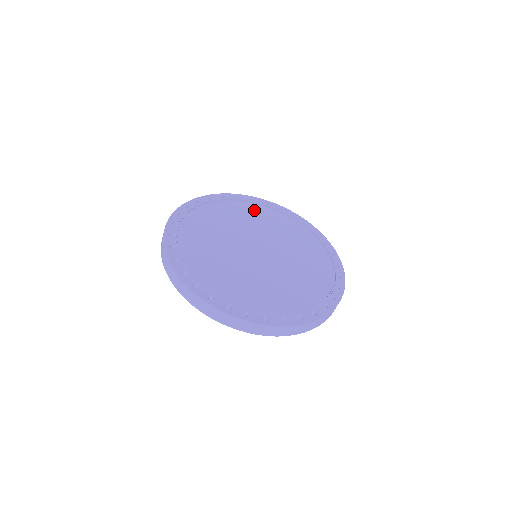
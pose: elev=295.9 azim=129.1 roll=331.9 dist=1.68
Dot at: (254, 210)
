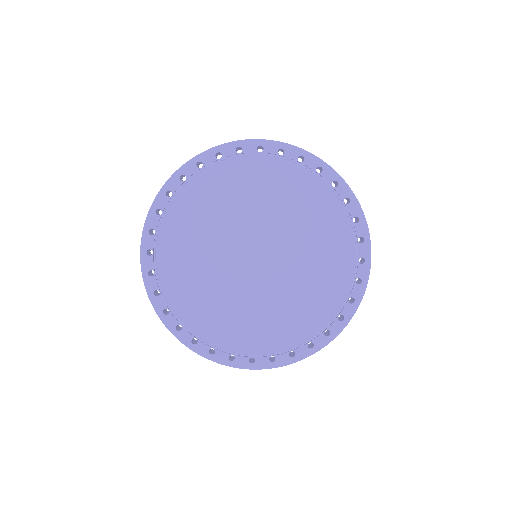
Dot at: (260, 172)
